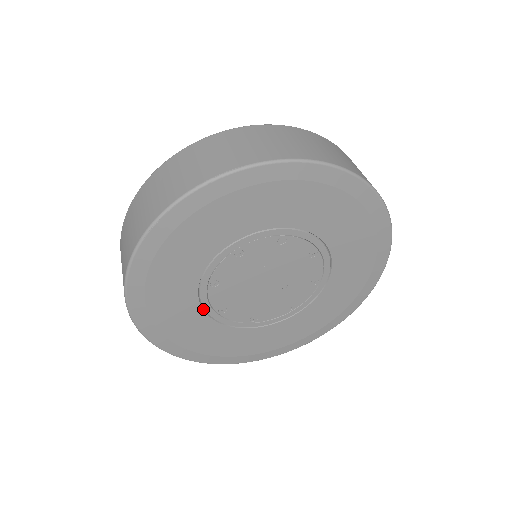
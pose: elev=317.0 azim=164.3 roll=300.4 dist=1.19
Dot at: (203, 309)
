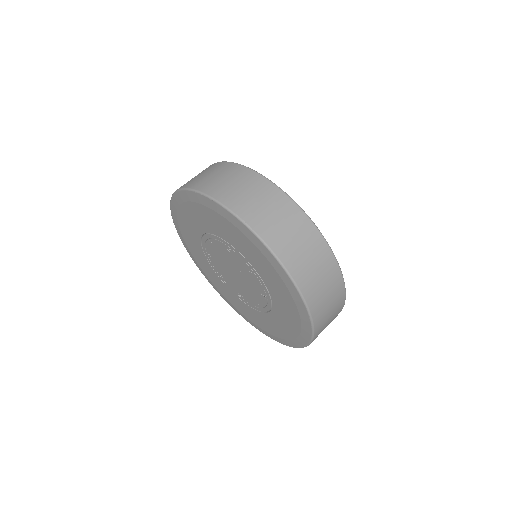
Dot at: (201, 242)
